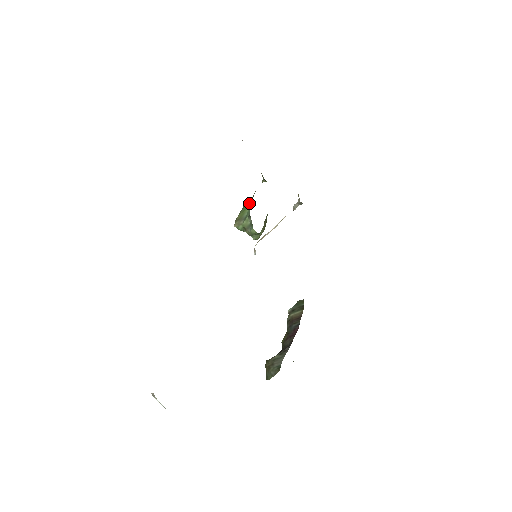
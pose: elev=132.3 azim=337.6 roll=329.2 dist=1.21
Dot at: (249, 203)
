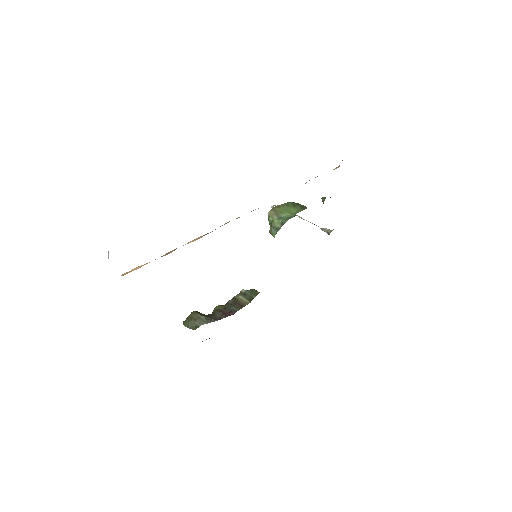
Dot at: (294, 209)
